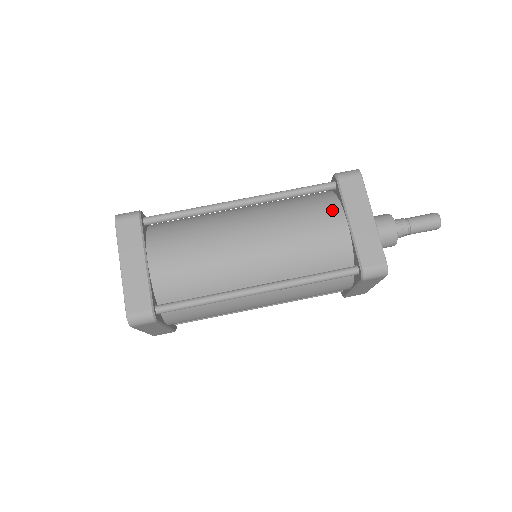
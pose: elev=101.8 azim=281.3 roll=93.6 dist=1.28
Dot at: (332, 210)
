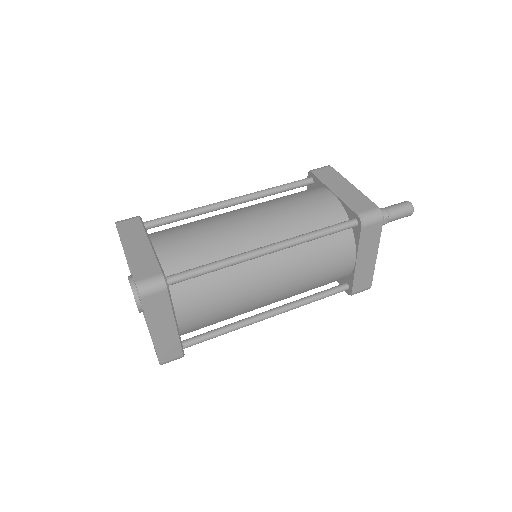
Dot at: (315, 190)
